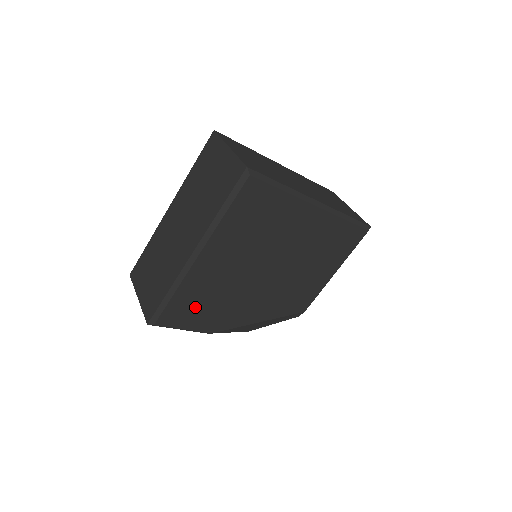
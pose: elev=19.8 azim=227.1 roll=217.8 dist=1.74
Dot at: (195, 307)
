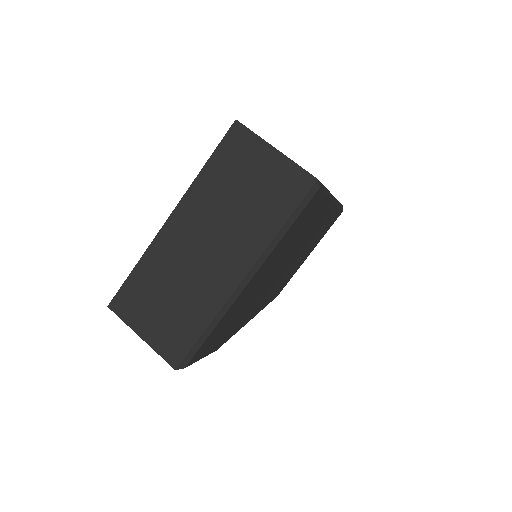
Dot at: (220, 333)
